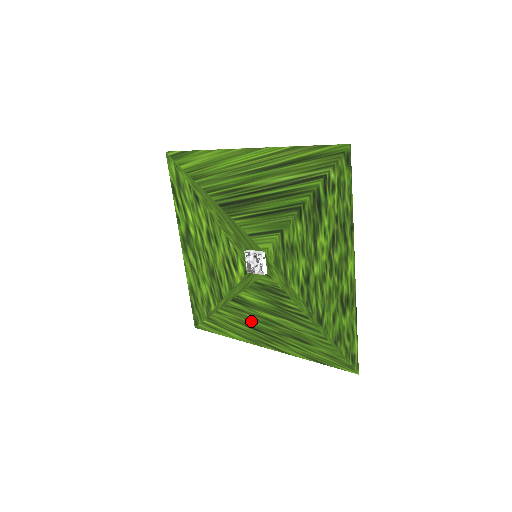
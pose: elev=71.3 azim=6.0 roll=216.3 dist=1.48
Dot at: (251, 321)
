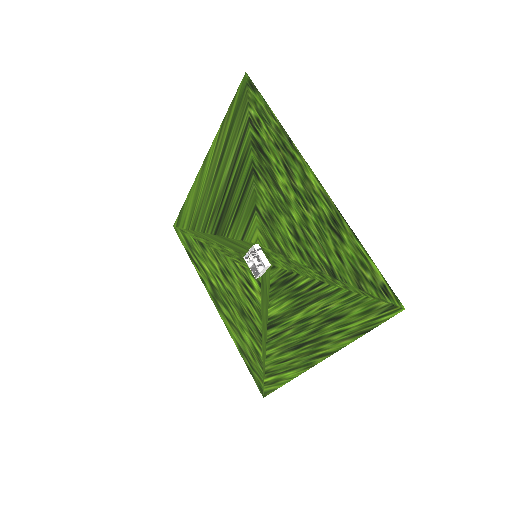
Dot at: (291, 339)
